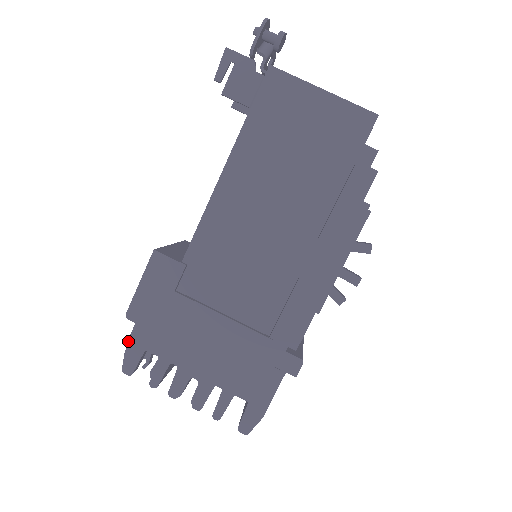
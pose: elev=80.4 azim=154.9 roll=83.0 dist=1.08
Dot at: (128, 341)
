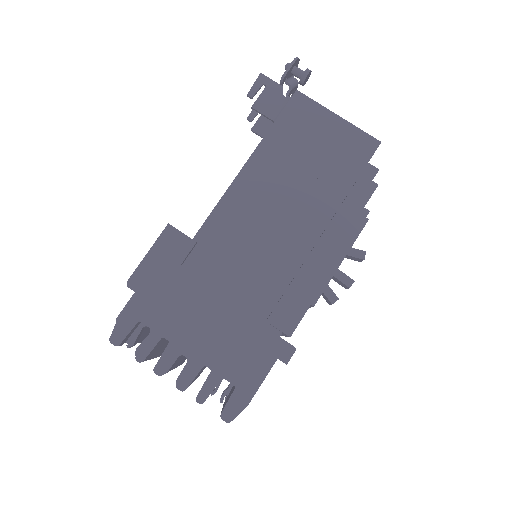
Dot at: (118, 317)
